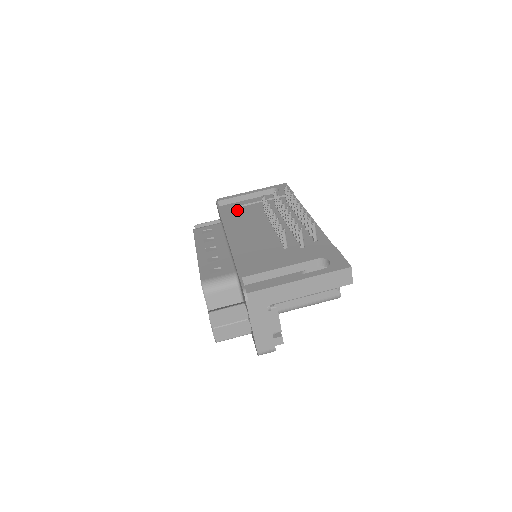
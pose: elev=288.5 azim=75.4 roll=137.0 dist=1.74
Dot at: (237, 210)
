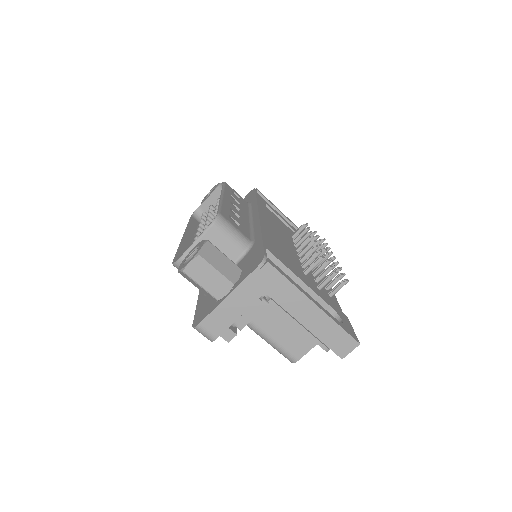
Dot at: (270, 211)
